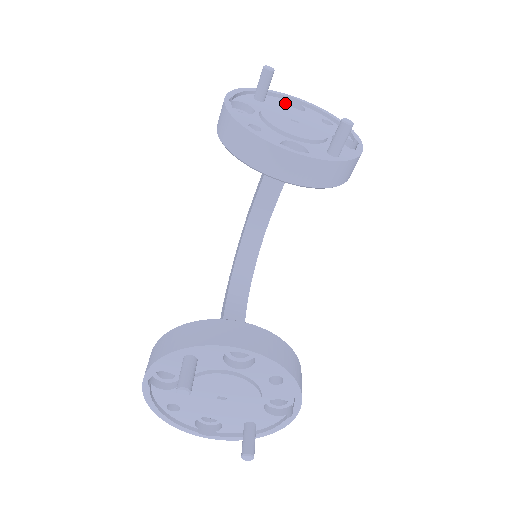
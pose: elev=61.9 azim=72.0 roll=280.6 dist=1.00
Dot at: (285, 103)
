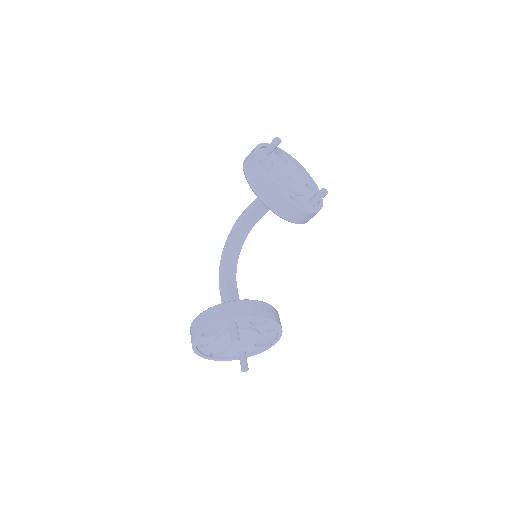
Dot at: occluded
